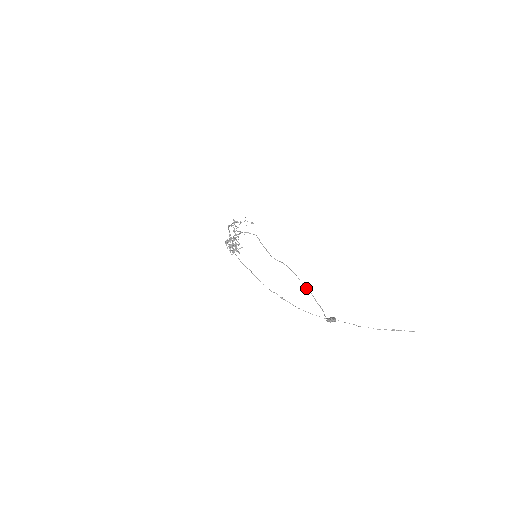
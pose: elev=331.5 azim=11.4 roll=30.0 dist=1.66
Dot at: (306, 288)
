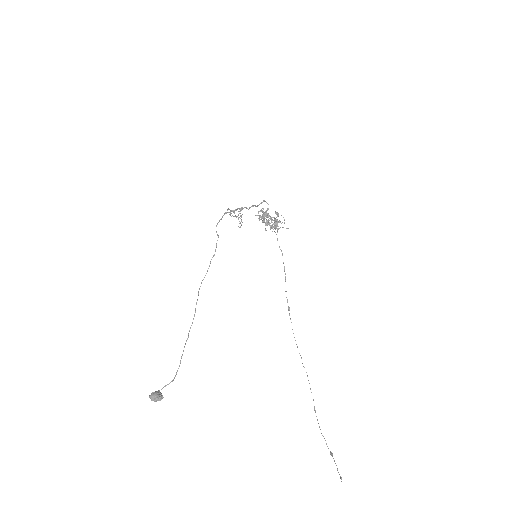
Dot at: occluded
